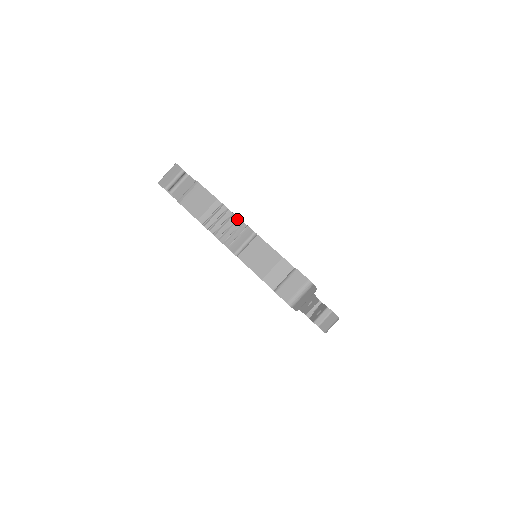
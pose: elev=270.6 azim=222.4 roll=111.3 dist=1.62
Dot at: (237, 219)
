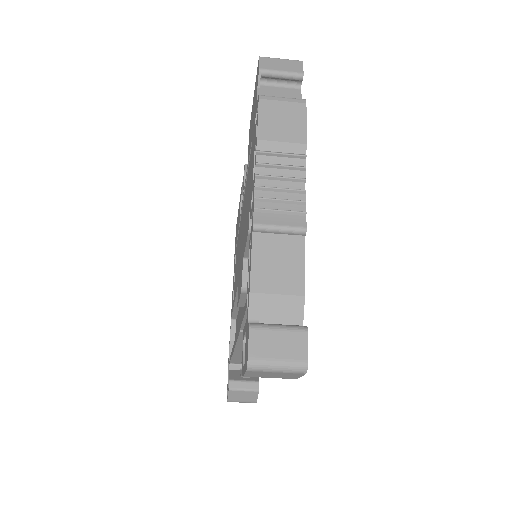
Dot at: (302, 191)
